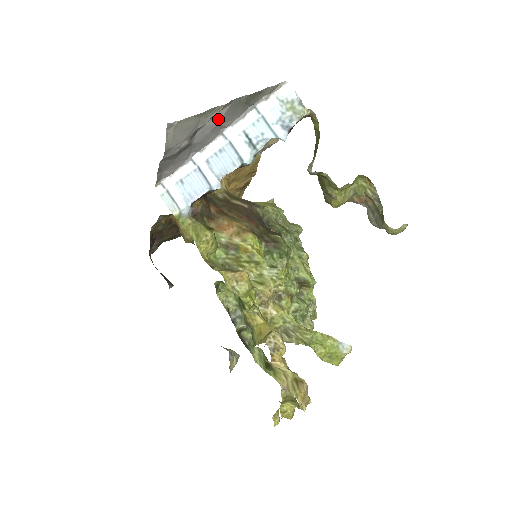
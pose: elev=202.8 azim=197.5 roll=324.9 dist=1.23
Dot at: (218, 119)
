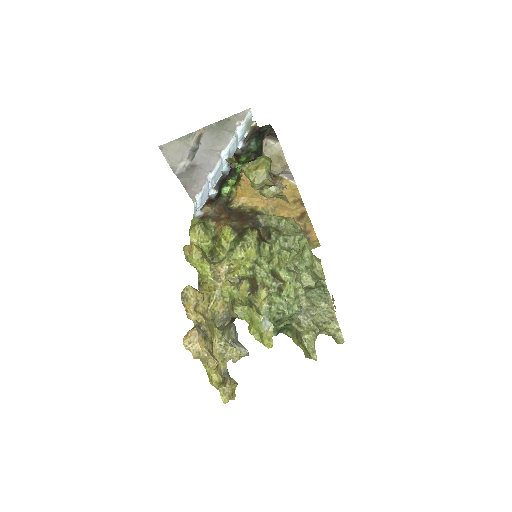
Dot at: (206, 144)
